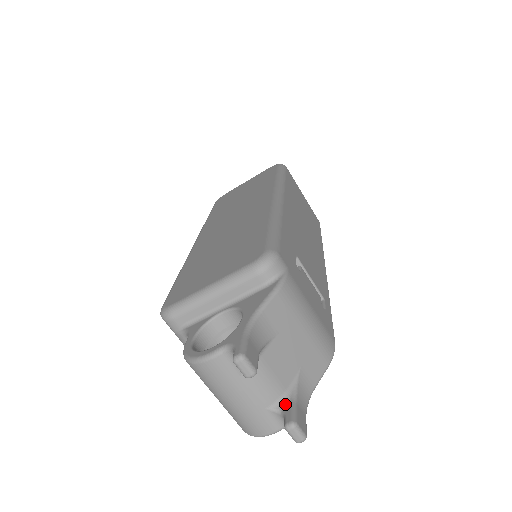
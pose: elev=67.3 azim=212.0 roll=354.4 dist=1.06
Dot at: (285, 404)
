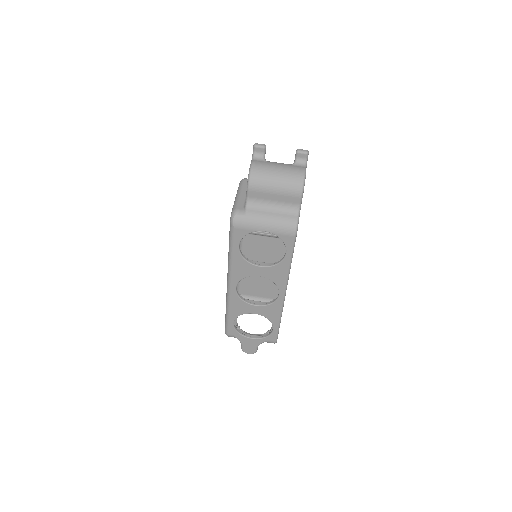
Dot at: (294, 162)
